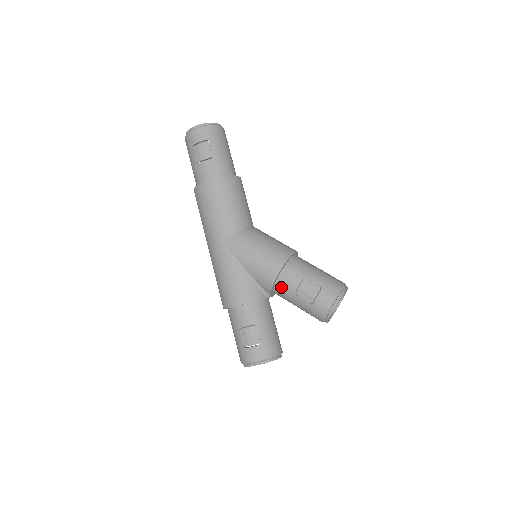
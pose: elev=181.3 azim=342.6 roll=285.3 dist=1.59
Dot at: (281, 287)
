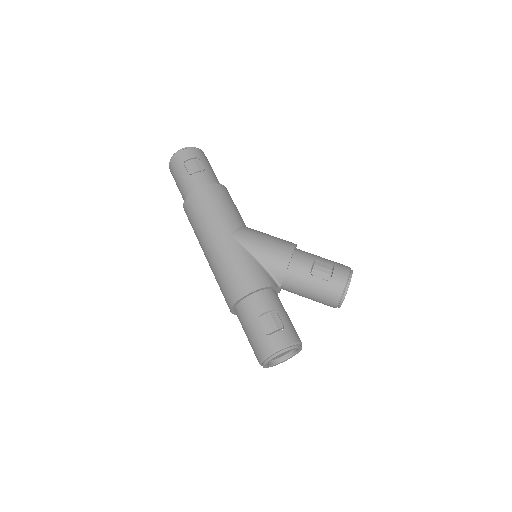
Dot at: (294, 271)
